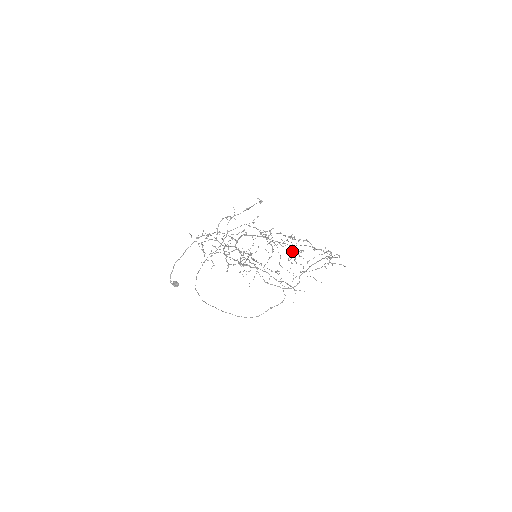
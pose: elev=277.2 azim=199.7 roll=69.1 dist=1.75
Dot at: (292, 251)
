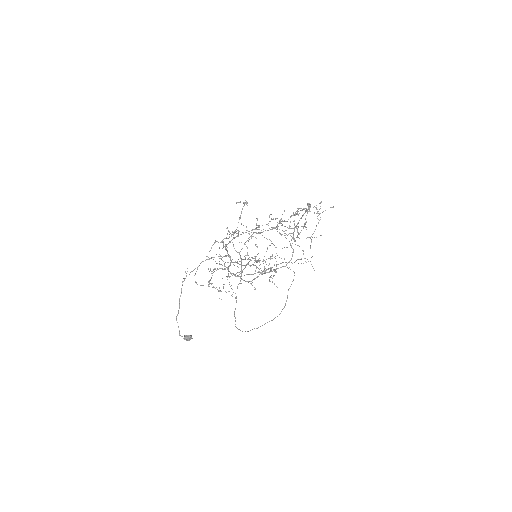
Dot at: (296, 227)
